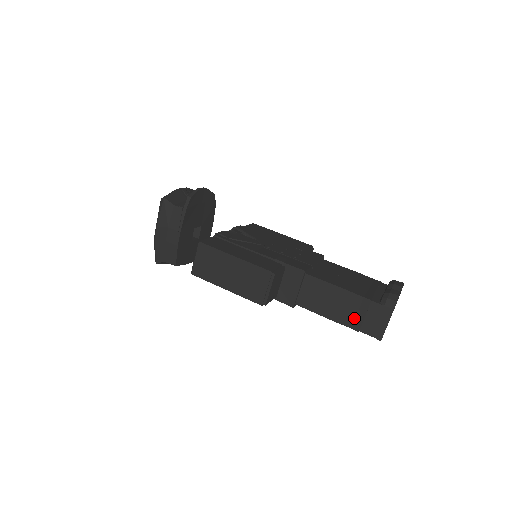
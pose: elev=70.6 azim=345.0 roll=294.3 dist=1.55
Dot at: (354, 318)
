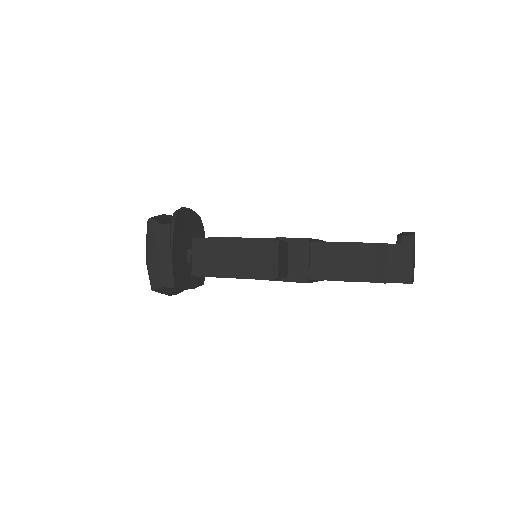
Dot at: (375, 270)
